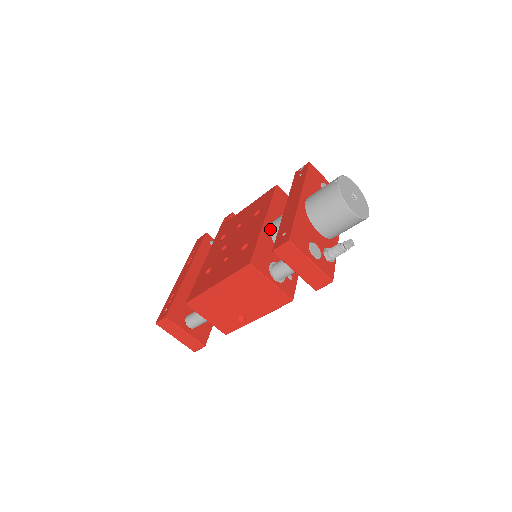
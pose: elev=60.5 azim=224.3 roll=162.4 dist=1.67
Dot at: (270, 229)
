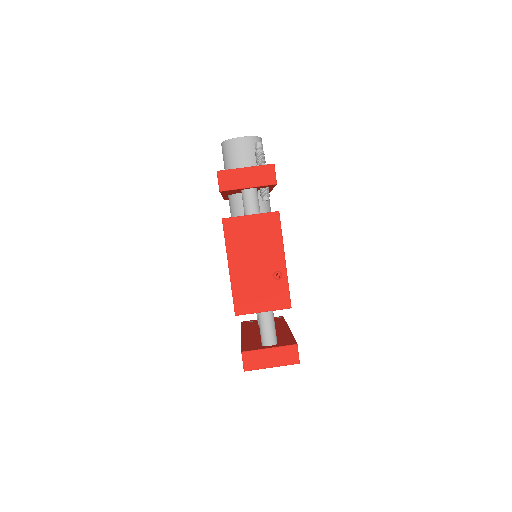
Dot at: occluded
